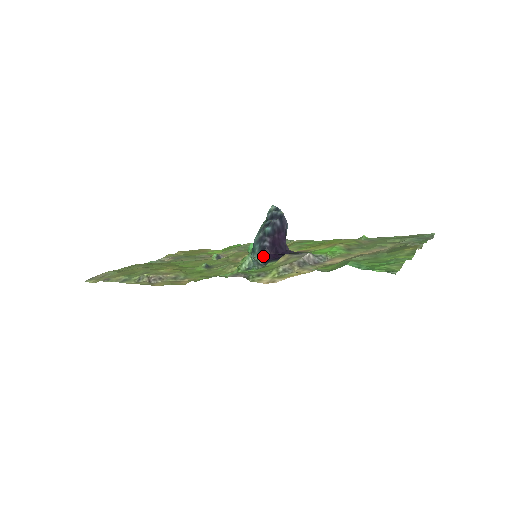
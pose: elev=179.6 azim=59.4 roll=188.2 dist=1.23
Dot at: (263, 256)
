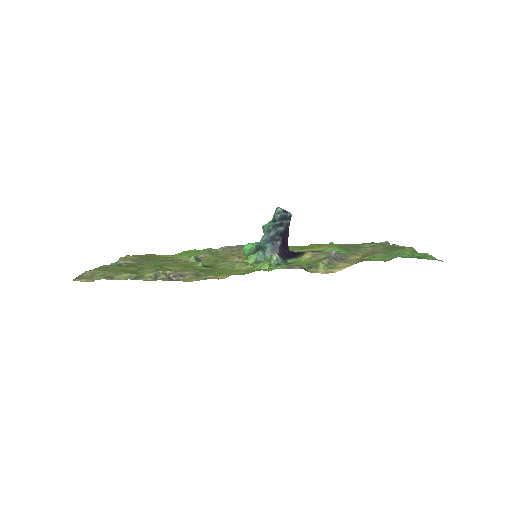
Dot at: occluded
